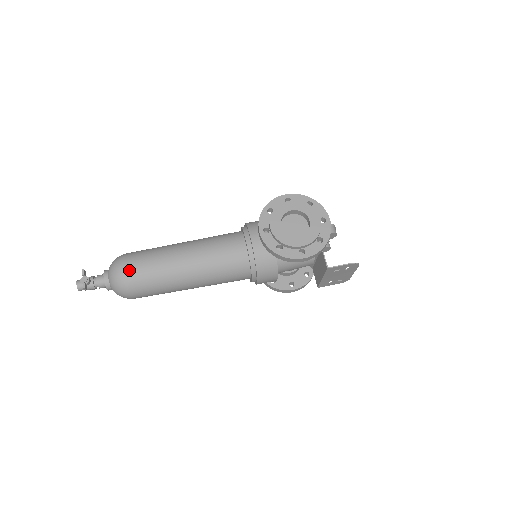
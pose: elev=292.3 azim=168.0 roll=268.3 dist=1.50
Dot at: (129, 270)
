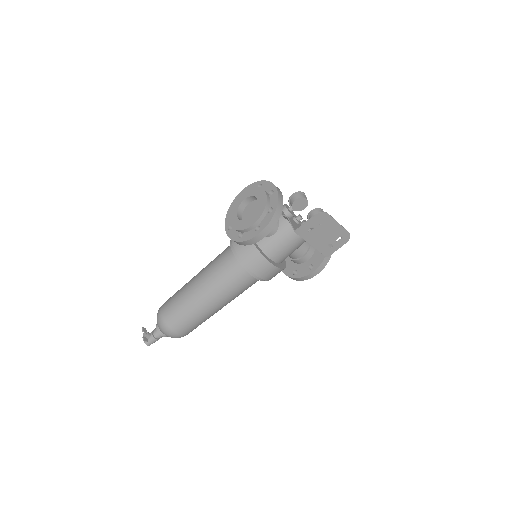
Dot at: (163, 313)
